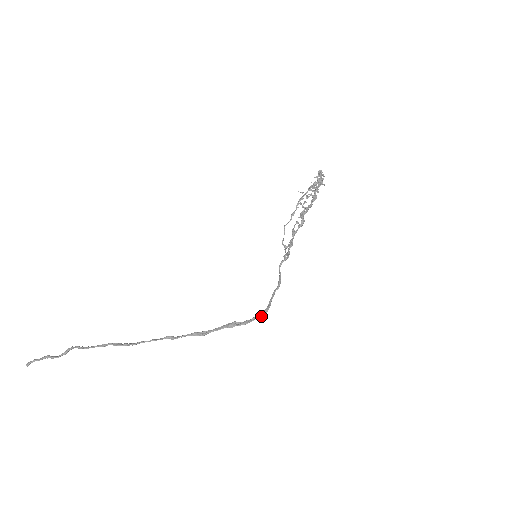
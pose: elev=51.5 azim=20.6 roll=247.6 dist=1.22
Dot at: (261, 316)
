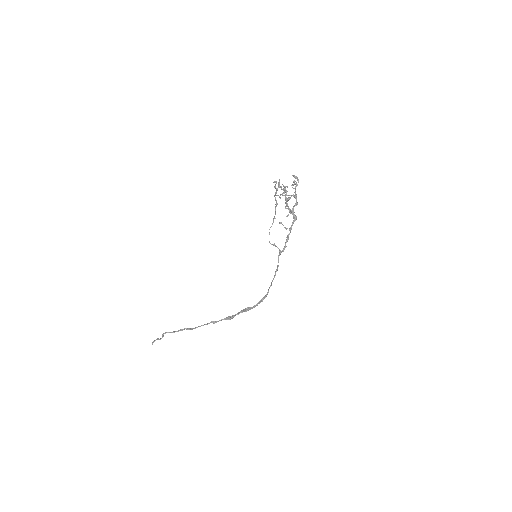
Dot at: occluded
